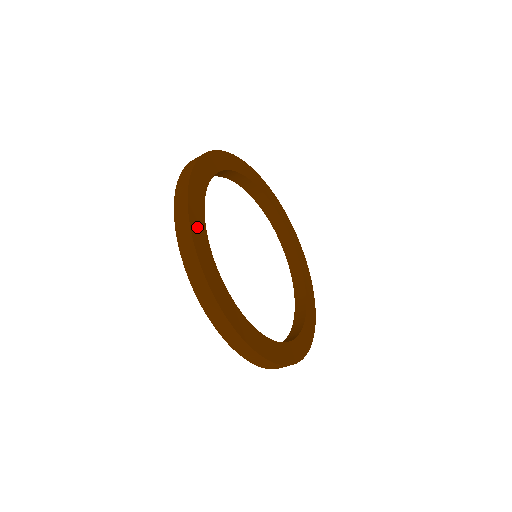
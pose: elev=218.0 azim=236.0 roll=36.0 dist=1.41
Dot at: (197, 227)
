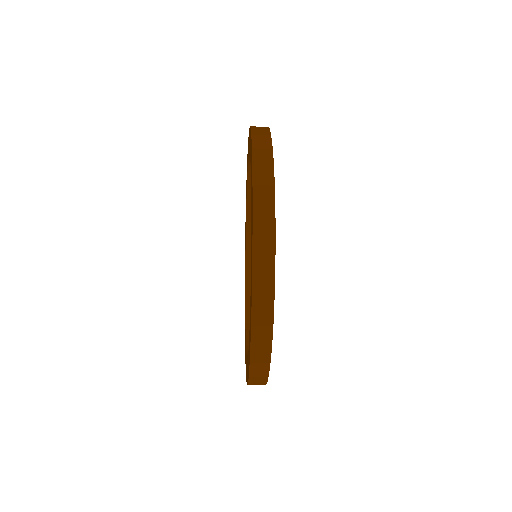
Dot at: occluded
